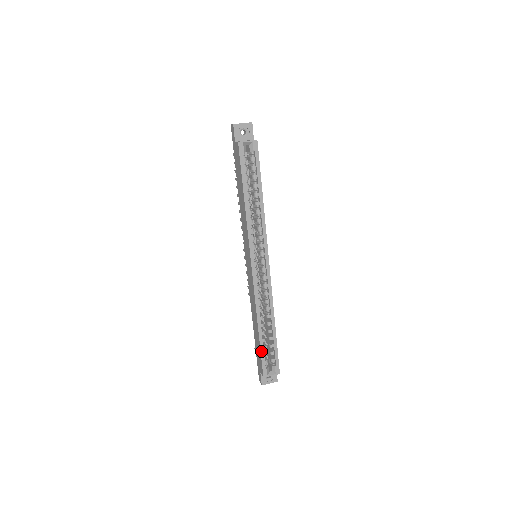
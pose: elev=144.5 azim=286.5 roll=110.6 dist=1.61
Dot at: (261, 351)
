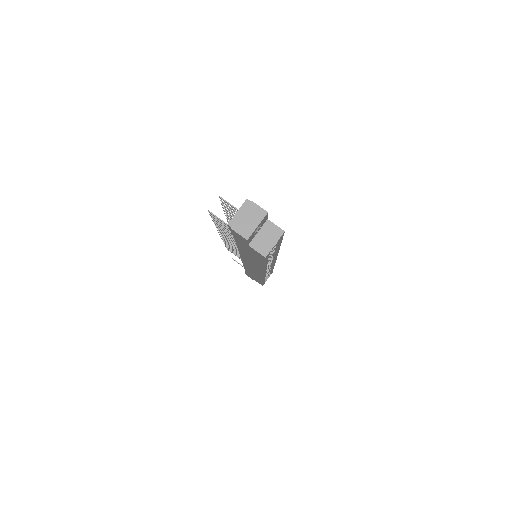
Dot at: occluded
